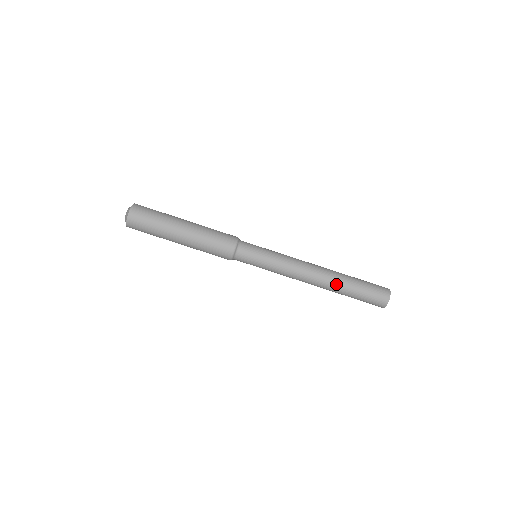
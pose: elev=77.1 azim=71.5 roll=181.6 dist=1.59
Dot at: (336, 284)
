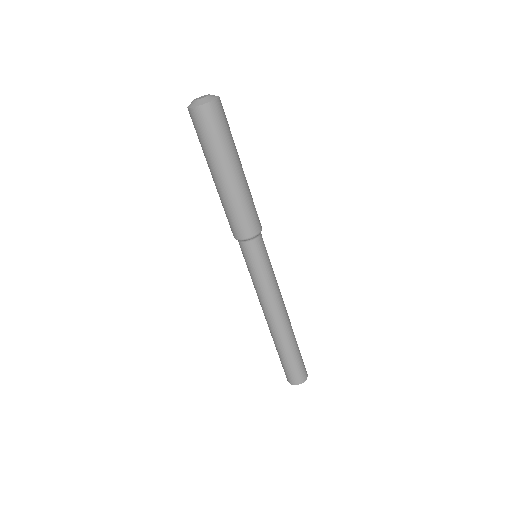
Dot at: (287, 338)
